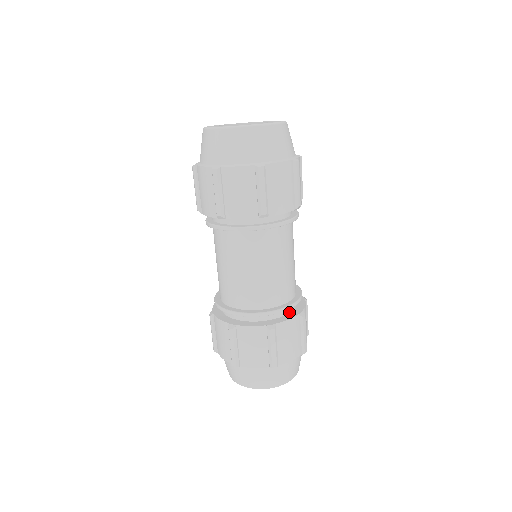
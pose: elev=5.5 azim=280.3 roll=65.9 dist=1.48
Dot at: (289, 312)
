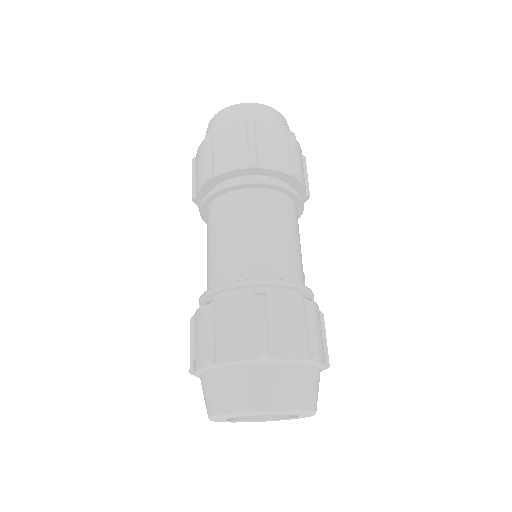
Dot at: occluded
